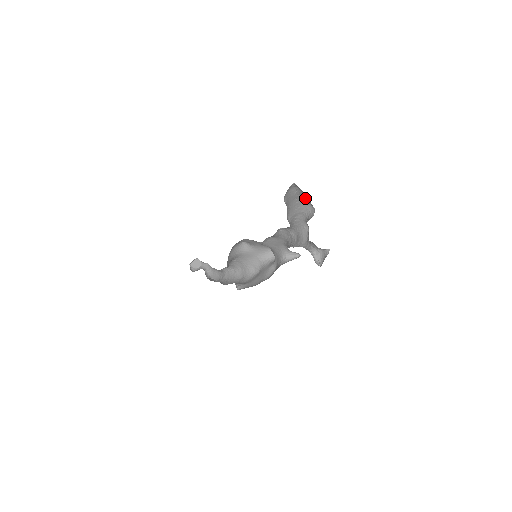
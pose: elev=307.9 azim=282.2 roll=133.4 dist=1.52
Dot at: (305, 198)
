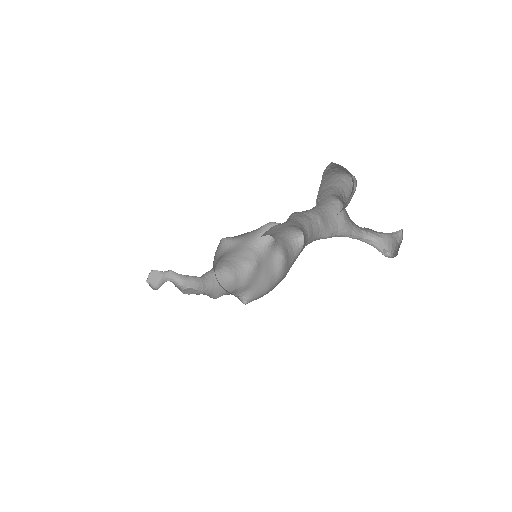
Dot at: (338, 169)
